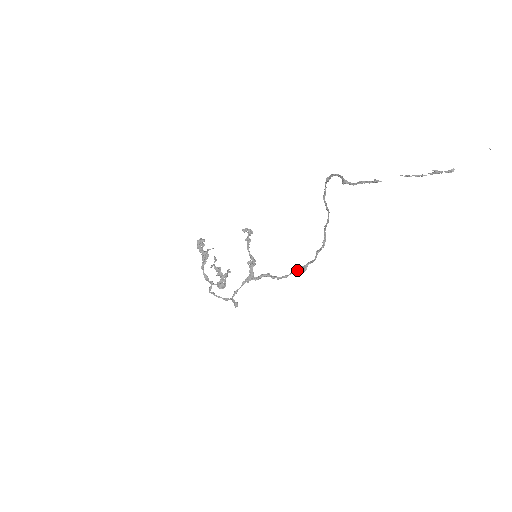
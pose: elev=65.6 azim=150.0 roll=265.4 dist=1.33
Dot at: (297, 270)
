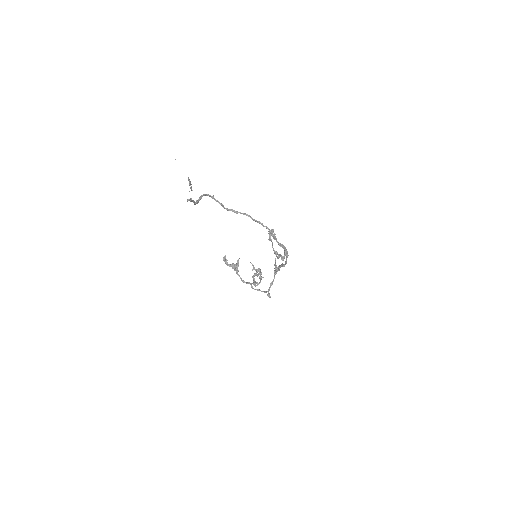
Dot at: occluded
